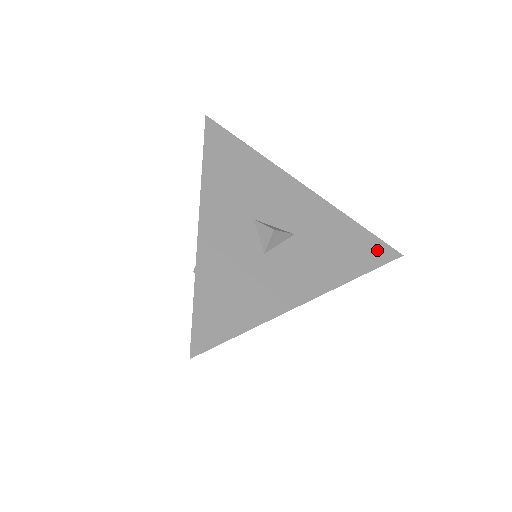
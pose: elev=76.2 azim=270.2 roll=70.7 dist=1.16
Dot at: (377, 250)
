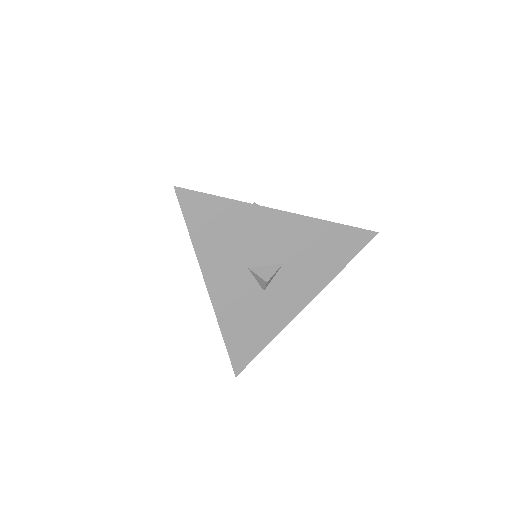
Dot at: (355, 240)
